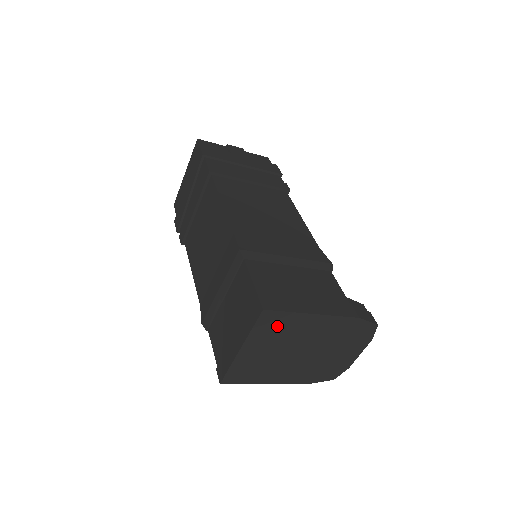
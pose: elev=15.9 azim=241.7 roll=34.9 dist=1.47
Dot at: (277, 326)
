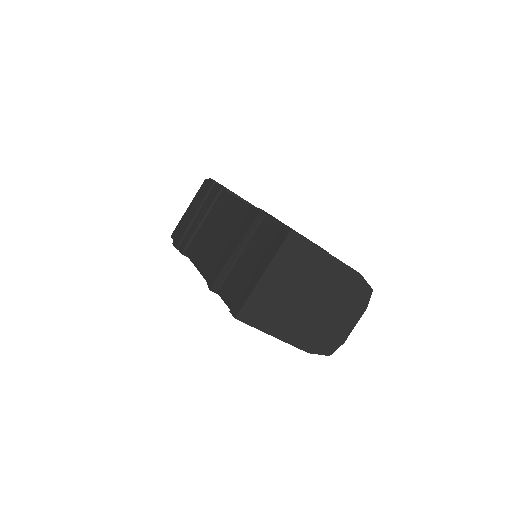
Dot at: (297, 256)
